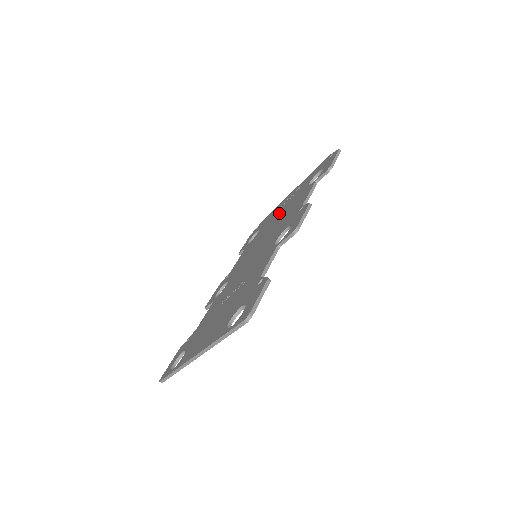
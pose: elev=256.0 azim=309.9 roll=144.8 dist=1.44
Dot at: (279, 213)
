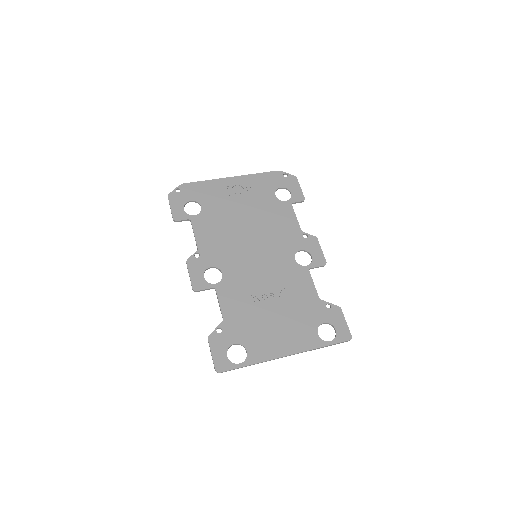
Dot at: (240, 205)
